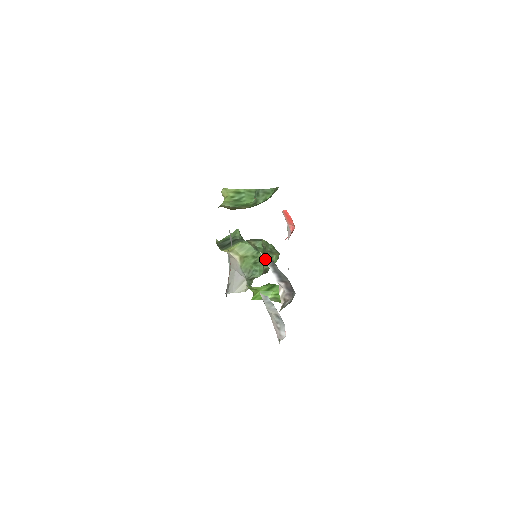
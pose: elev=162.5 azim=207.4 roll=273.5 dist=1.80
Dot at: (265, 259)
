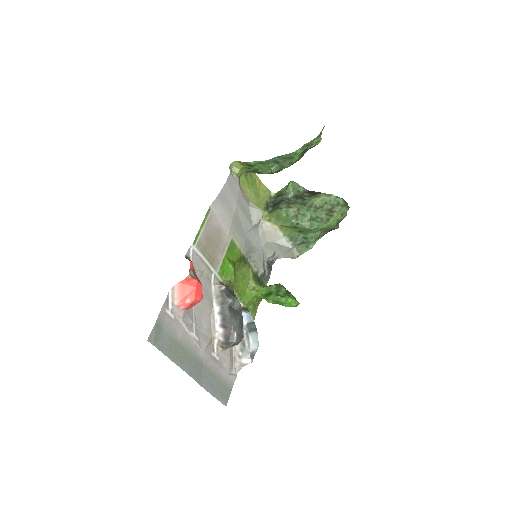
Dot at: (216, 295)
